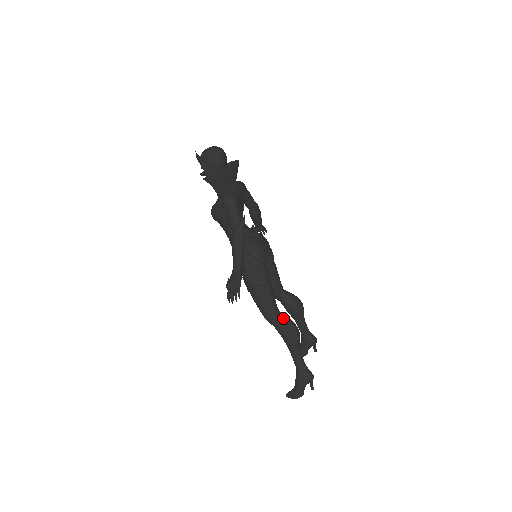
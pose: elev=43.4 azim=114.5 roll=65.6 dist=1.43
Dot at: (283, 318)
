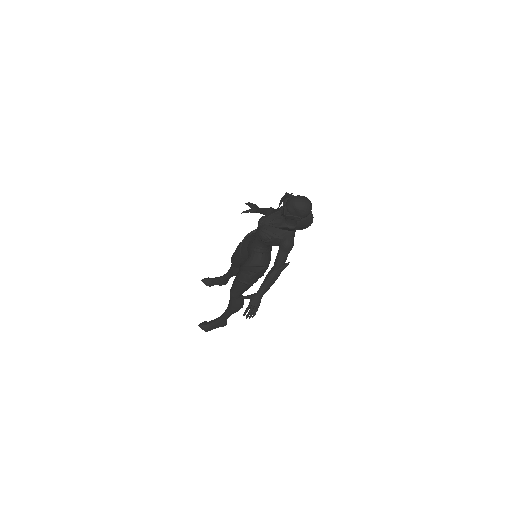
Dot at: (242, 299)
